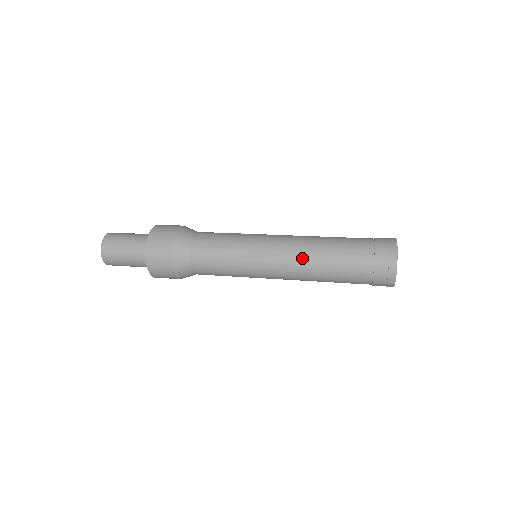
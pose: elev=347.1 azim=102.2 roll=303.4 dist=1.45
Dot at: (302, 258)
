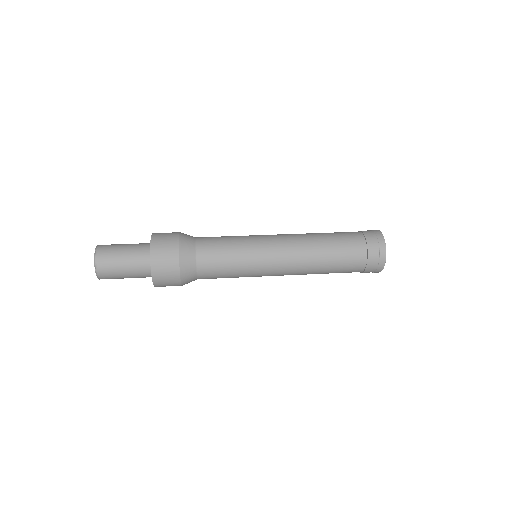
Dot at: (303, 238)
